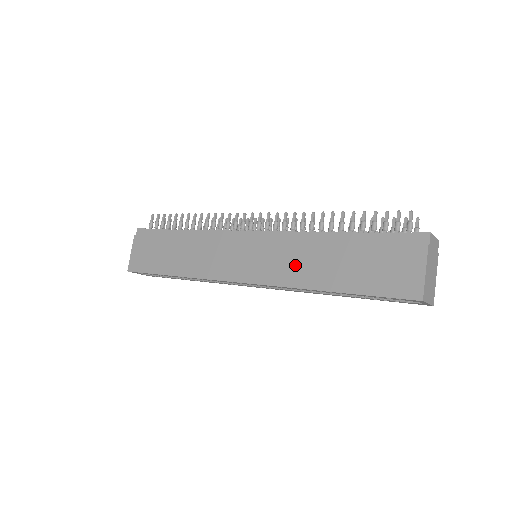
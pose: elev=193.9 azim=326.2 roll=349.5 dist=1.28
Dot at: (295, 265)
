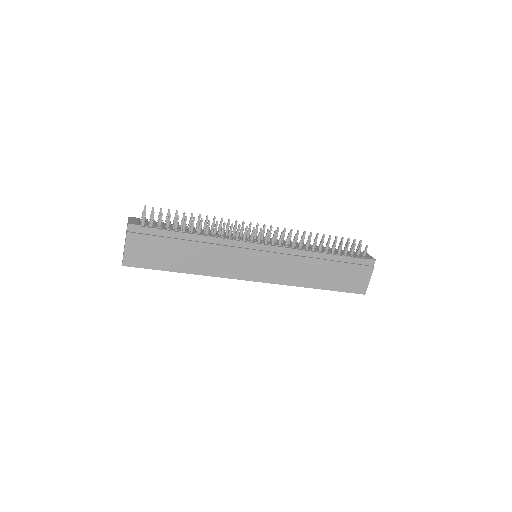
Dot at: (297, 272)
